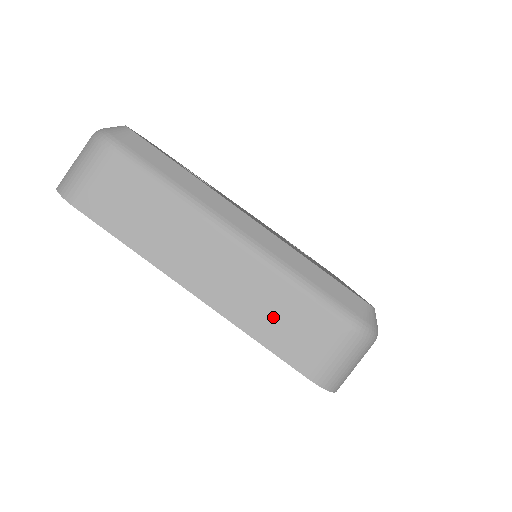
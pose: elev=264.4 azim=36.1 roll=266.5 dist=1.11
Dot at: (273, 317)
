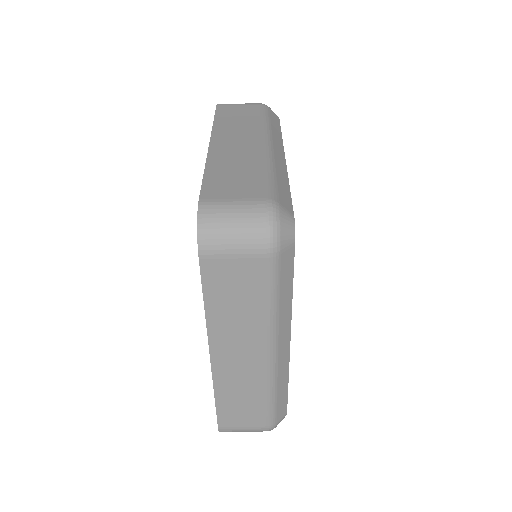
Dot at: (231, 170)
